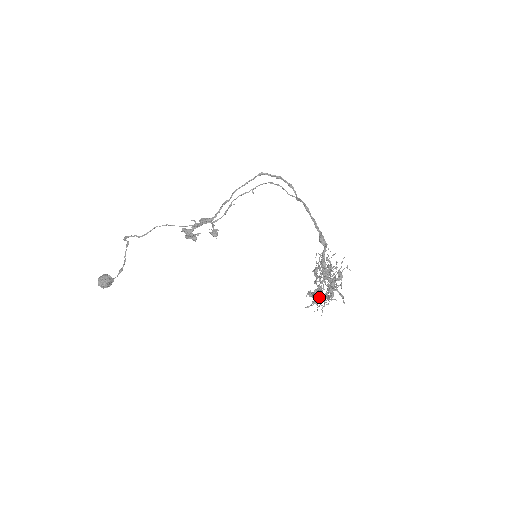
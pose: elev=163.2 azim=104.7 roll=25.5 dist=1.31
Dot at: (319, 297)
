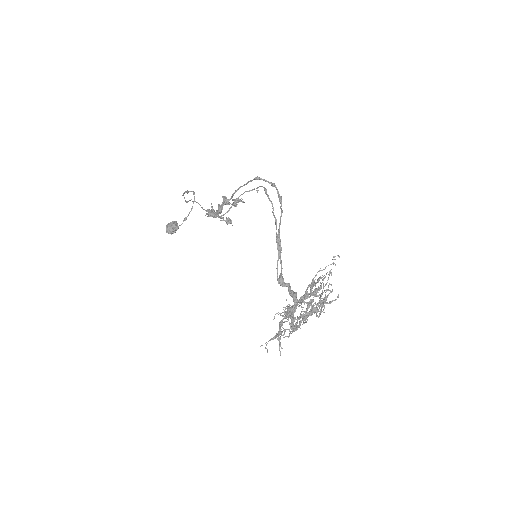
Dot at: occluded
